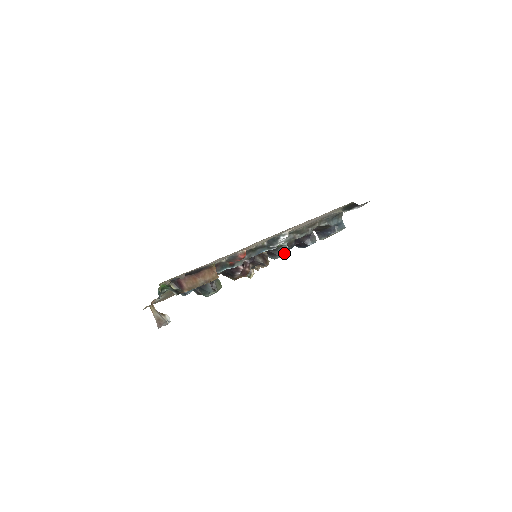
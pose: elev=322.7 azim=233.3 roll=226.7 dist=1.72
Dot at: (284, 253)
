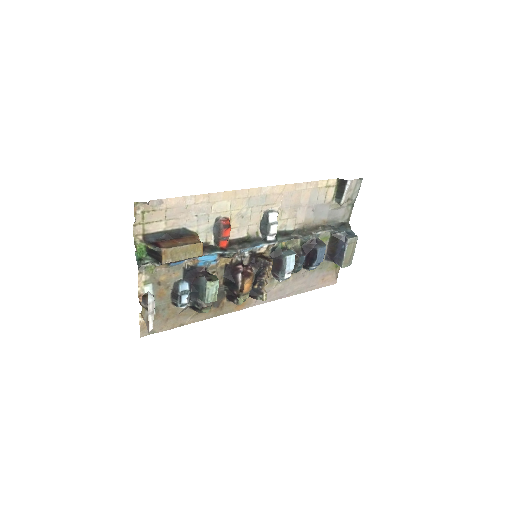
Dot at: (289, 254)
